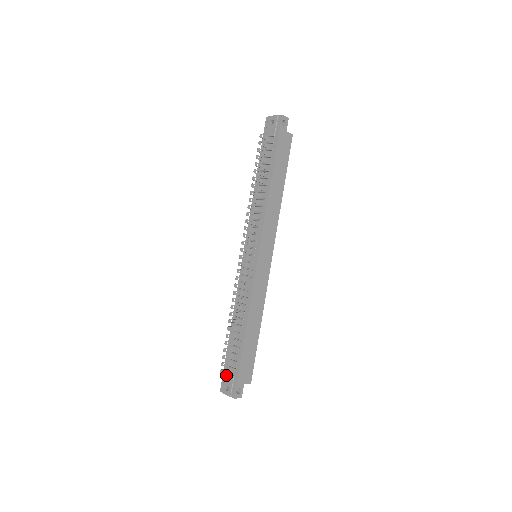
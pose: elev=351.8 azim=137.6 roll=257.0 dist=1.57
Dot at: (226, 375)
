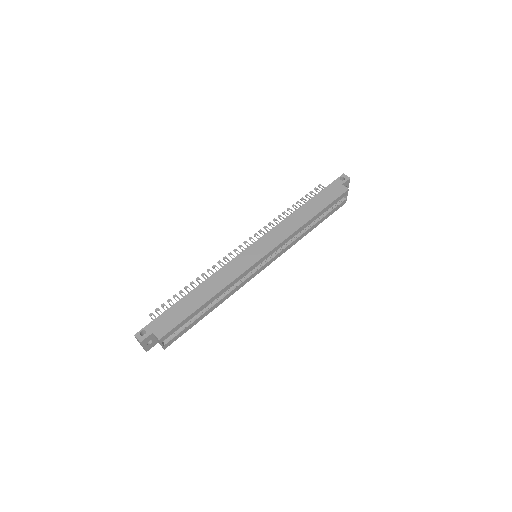
Dot at: occluded
